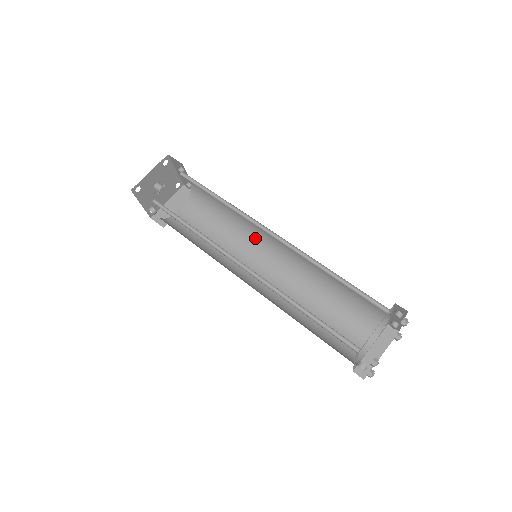
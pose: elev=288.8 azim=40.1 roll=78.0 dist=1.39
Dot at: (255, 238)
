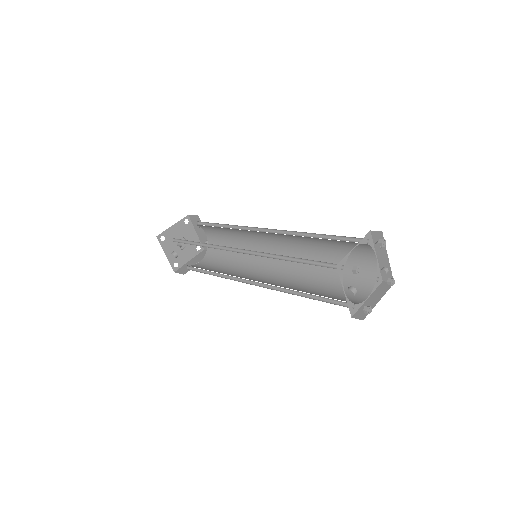
Dot at: (259, 257)
